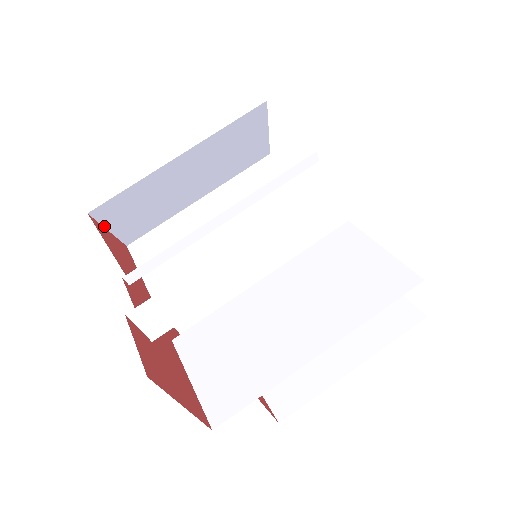
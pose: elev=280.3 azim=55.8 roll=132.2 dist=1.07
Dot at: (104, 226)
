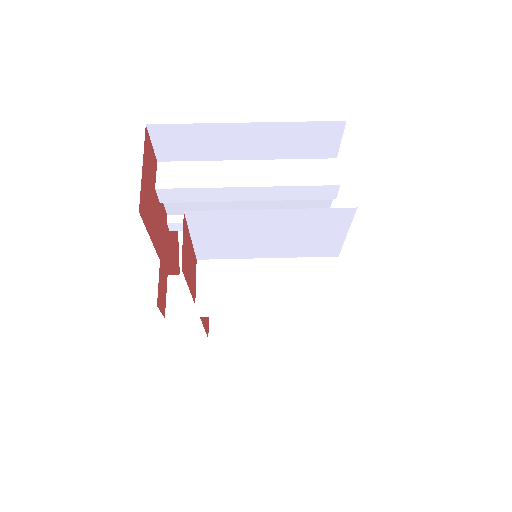
Dot at: (180, 253)
